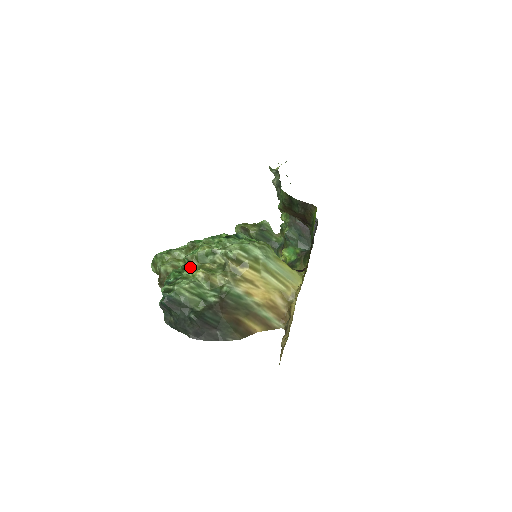
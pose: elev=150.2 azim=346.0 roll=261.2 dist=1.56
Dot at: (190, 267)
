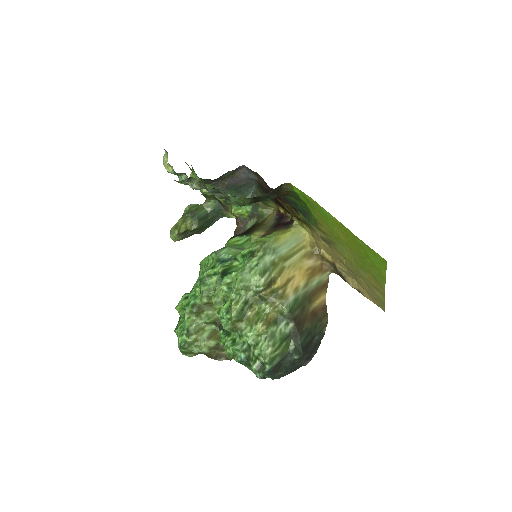
Dot at: (244, 332)
